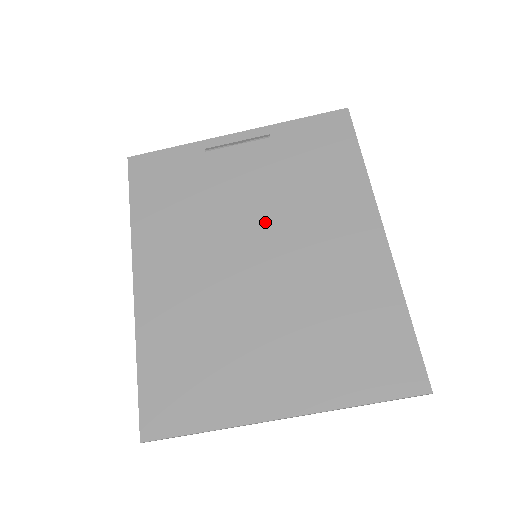
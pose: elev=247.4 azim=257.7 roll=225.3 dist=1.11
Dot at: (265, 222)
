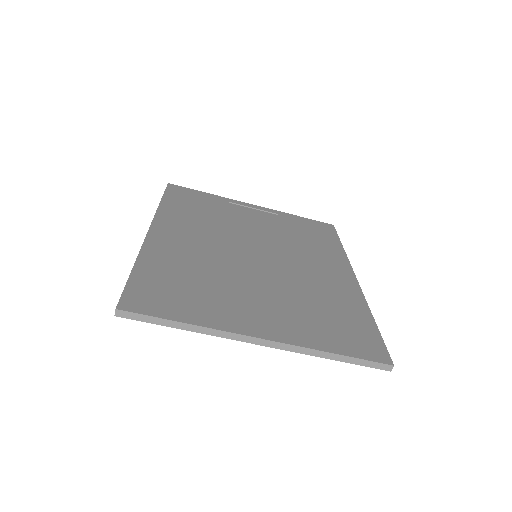
Dot at: (267, 244)
